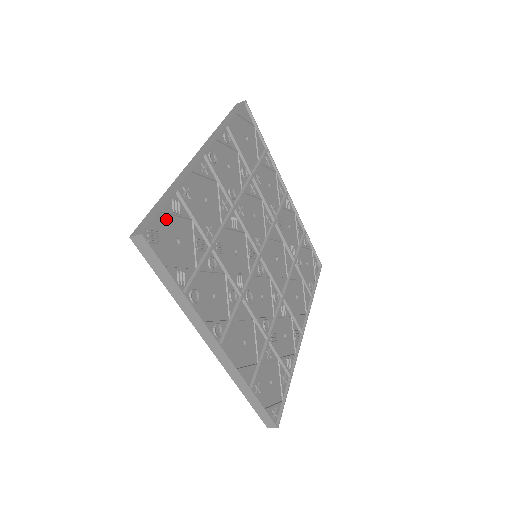
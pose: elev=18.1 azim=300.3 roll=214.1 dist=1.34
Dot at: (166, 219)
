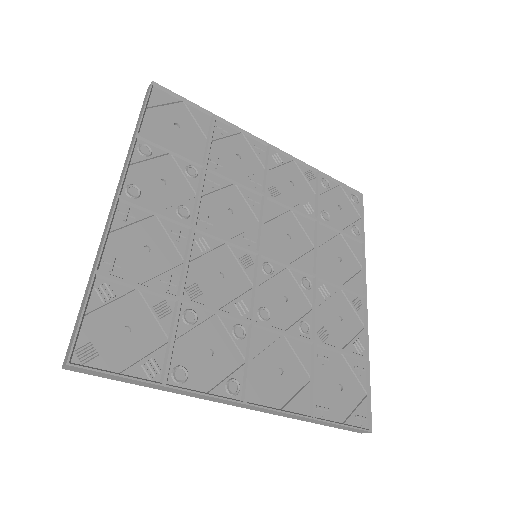
Dot at: (98, 316)
